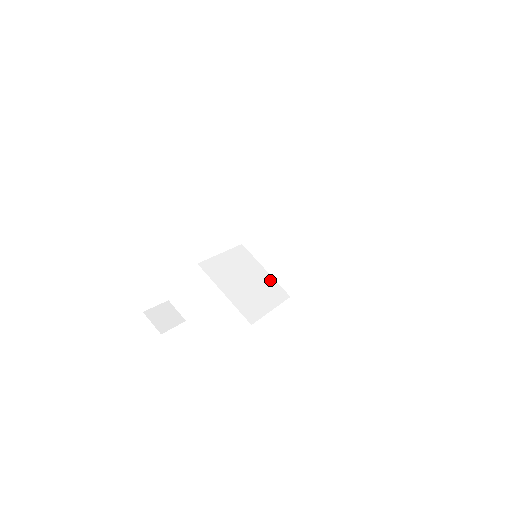
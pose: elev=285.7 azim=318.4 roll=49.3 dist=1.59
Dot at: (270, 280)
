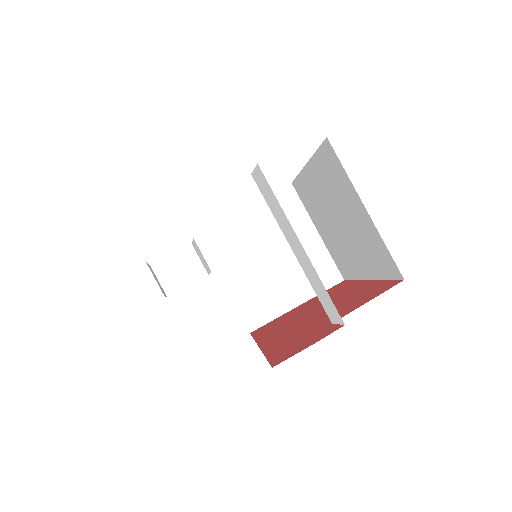
Dot at: (318, 251)
